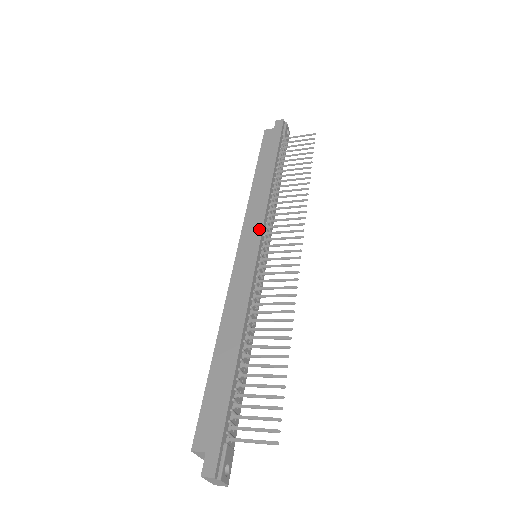
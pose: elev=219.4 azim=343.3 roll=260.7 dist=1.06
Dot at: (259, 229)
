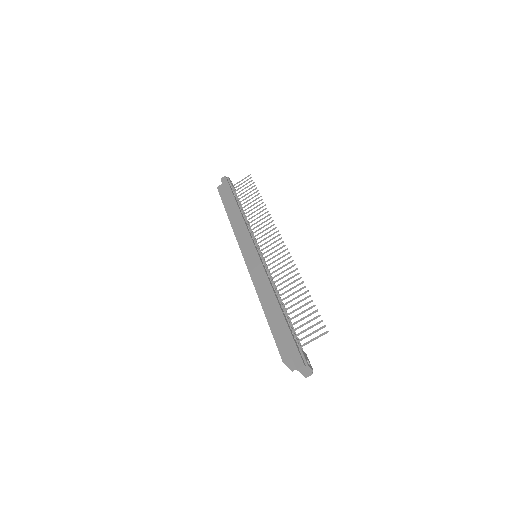
Dot at: (249, 240)
